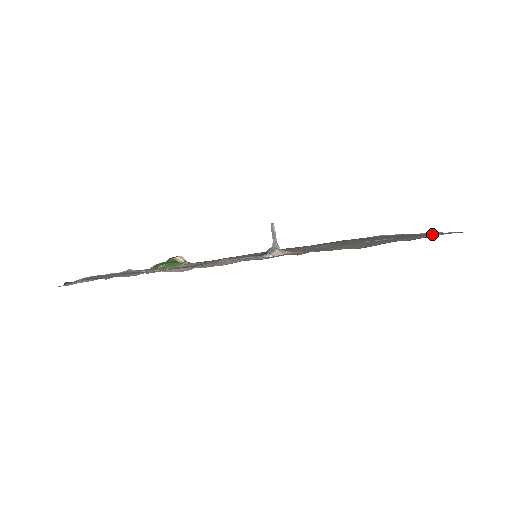
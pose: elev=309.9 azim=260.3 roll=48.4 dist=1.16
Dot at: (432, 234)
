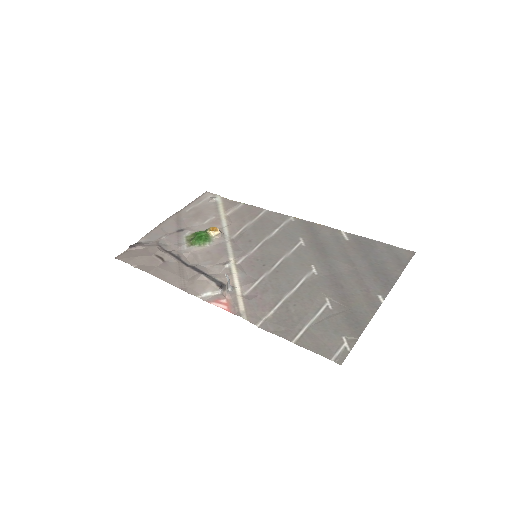
Dot at: (339, 339)
